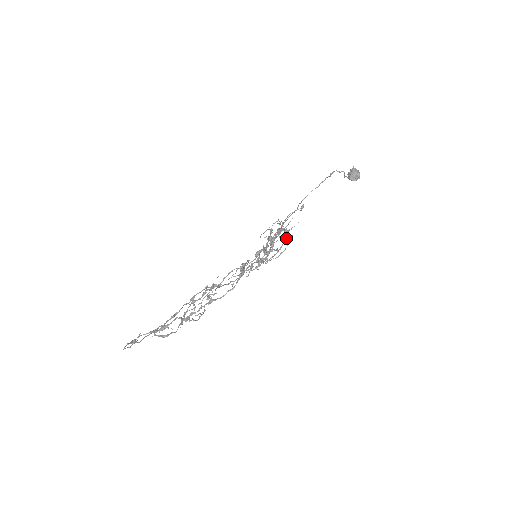
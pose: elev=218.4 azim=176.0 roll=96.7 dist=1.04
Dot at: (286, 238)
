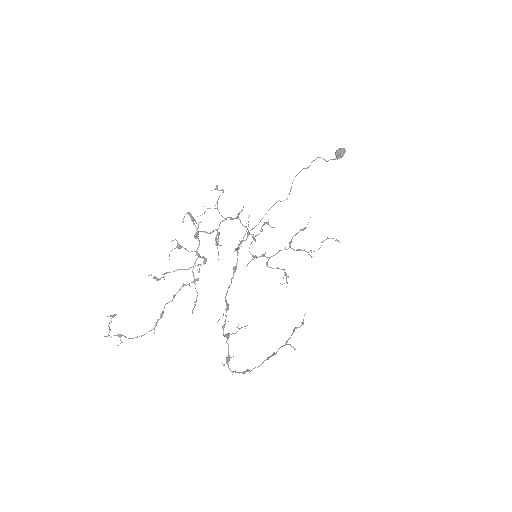
Dot at: occluded
